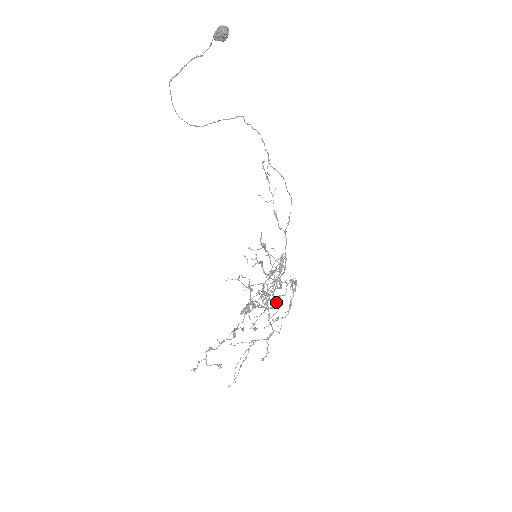
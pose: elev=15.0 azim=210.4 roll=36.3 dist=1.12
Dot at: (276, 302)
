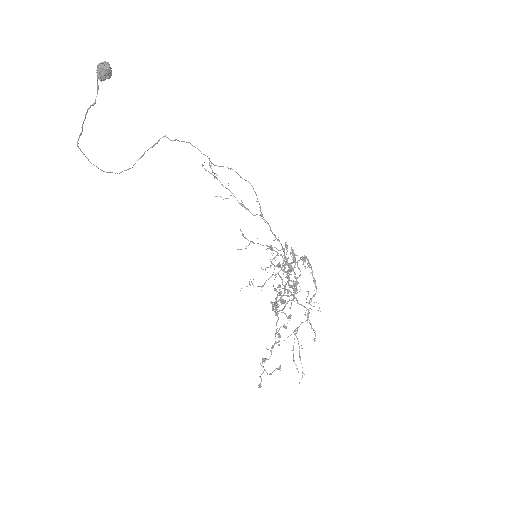
Dot at: (296, 284)
